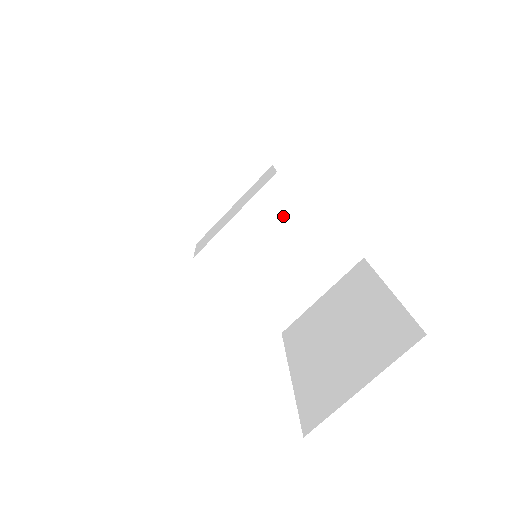
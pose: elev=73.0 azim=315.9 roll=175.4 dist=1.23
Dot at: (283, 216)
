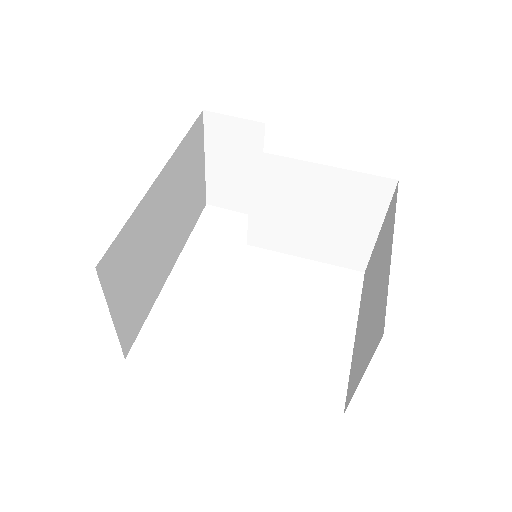
Dot at: (288, 182)
